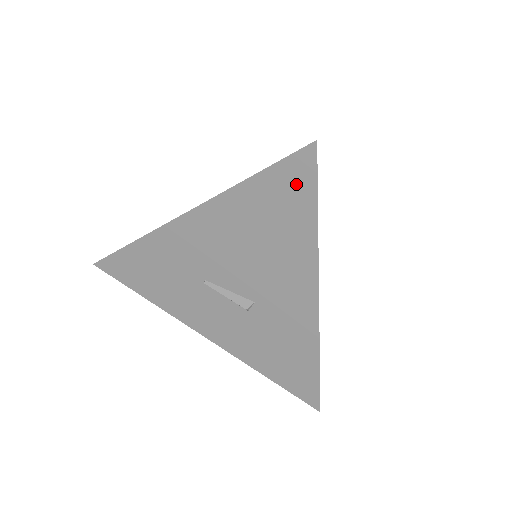
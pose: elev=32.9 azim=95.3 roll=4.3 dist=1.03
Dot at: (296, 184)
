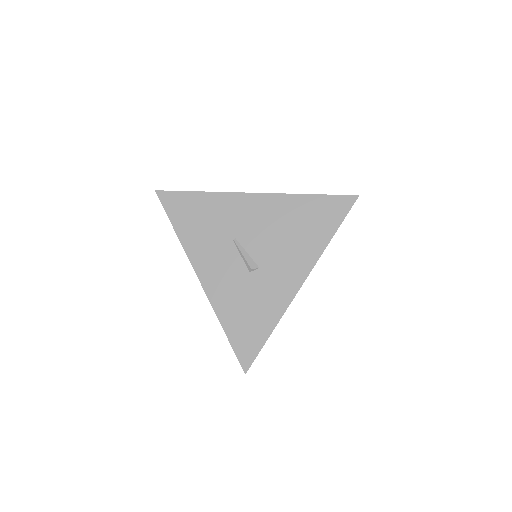
Dot at: (335, 210)
